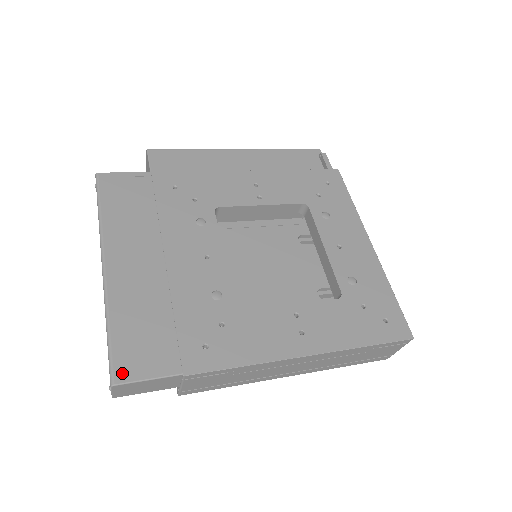
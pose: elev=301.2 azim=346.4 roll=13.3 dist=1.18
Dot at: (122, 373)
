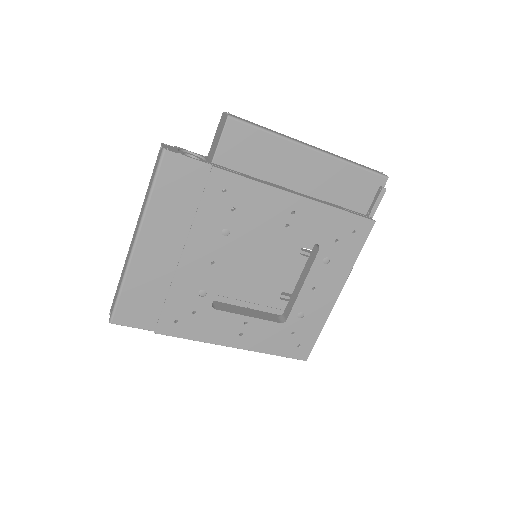
Dot at: (119, 319)
